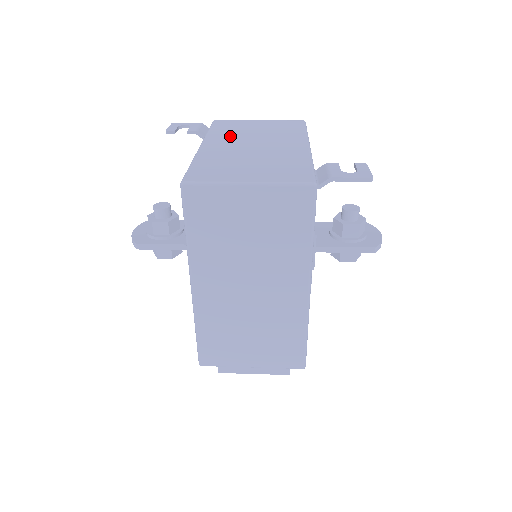
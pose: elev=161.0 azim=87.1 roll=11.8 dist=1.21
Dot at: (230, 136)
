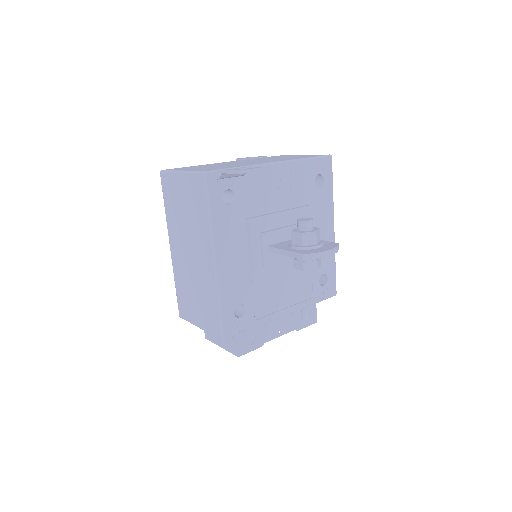
Dot at: (254, 159)
